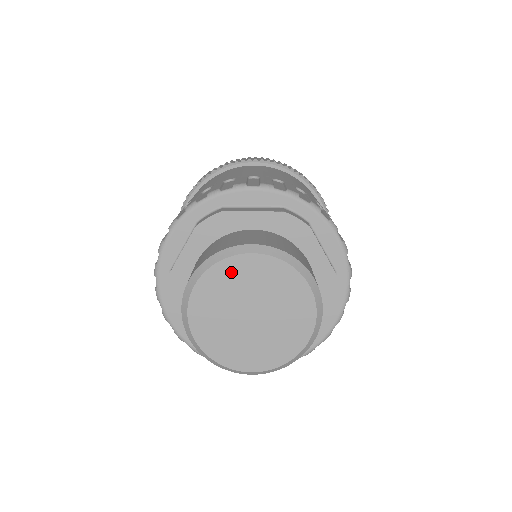
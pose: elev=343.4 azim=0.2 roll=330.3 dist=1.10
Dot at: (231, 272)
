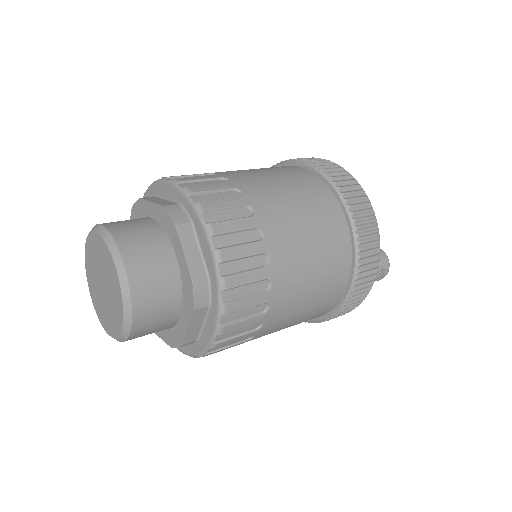
Dot at: (93, 244)
